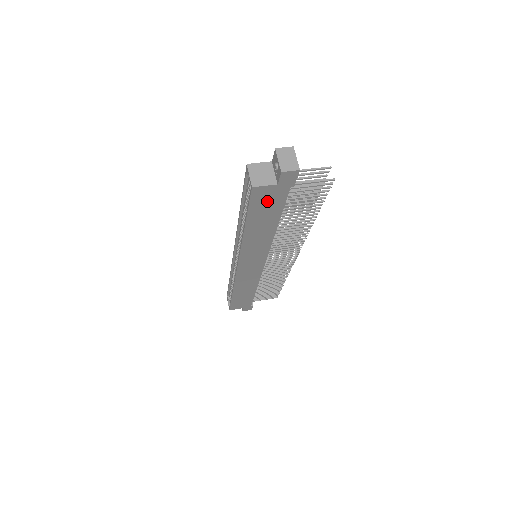
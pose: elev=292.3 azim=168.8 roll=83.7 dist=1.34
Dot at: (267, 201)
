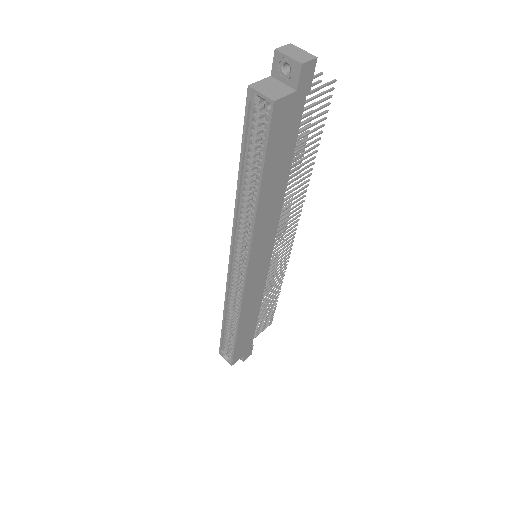
Dot at: (284, 129)
